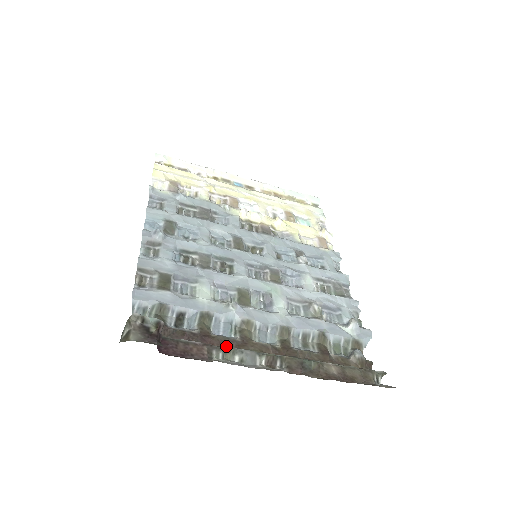
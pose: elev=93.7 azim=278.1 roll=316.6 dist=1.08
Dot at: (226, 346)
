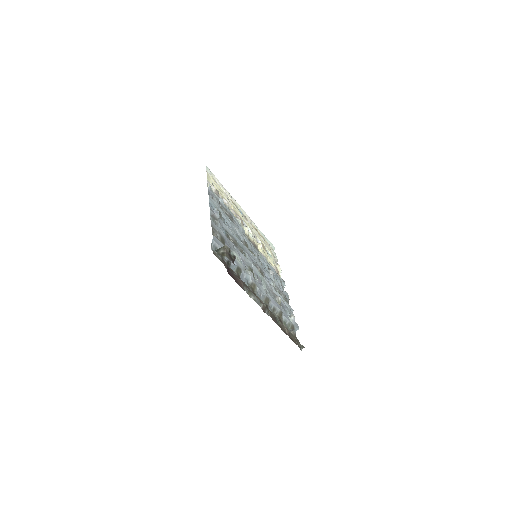
Dot at: occluded
